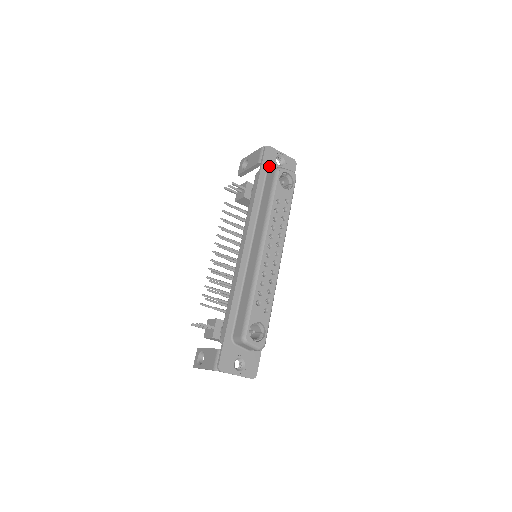
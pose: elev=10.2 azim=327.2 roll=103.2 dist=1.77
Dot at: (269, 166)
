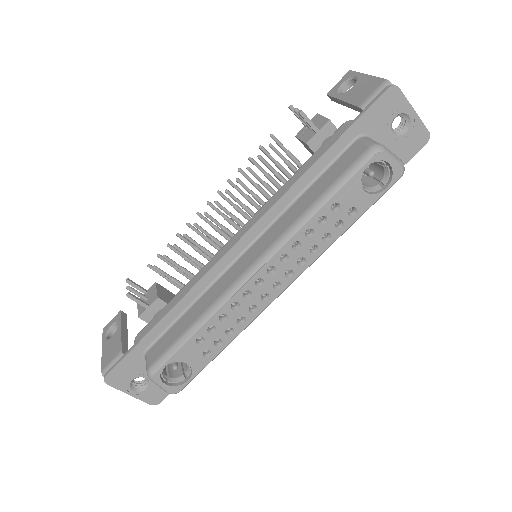
Dot at: (372, 125)
